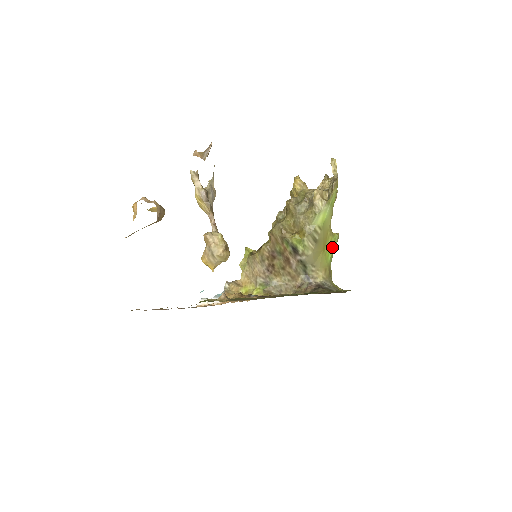
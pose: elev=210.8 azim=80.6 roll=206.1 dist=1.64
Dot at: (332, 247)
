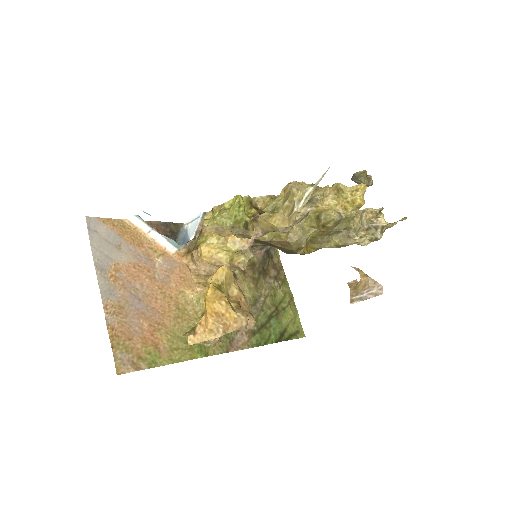
Dot at: occluded
